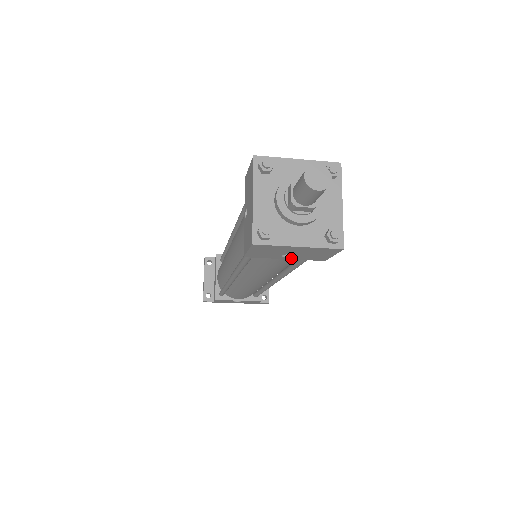
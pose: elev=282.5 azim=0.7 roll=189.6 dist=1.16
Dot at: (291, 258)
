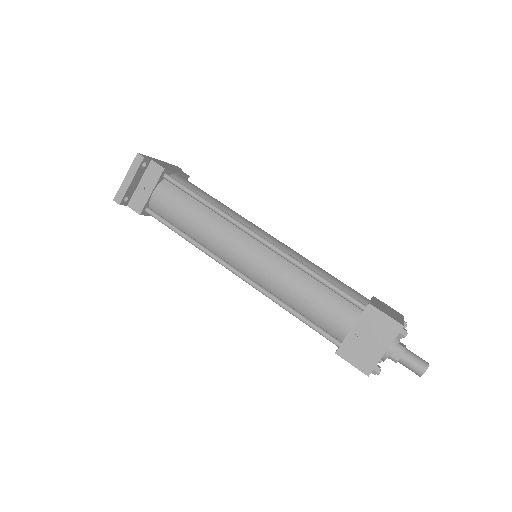
Dot at: occluded
